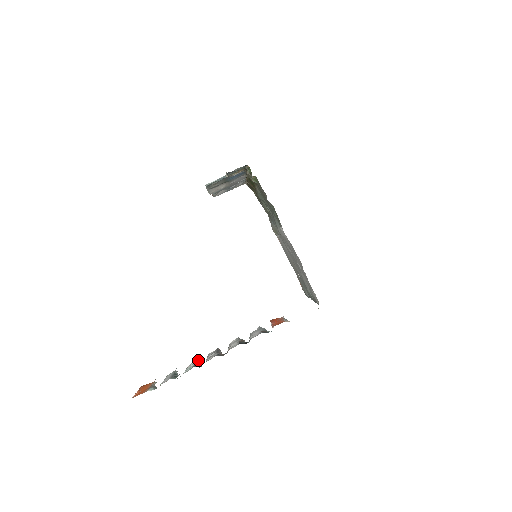
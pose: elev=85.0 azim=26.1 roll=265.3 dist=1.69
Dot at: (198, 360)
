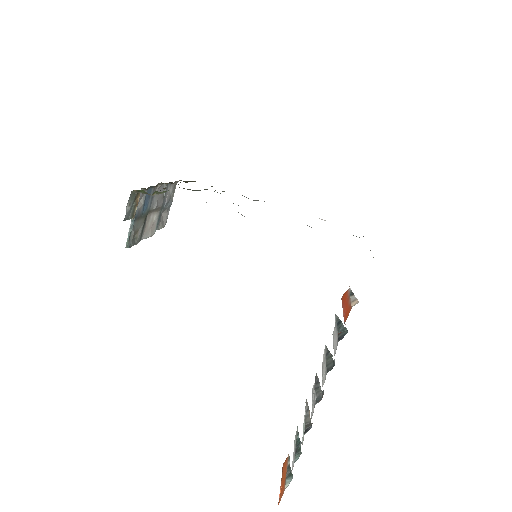
Dot at: (307, 406)
